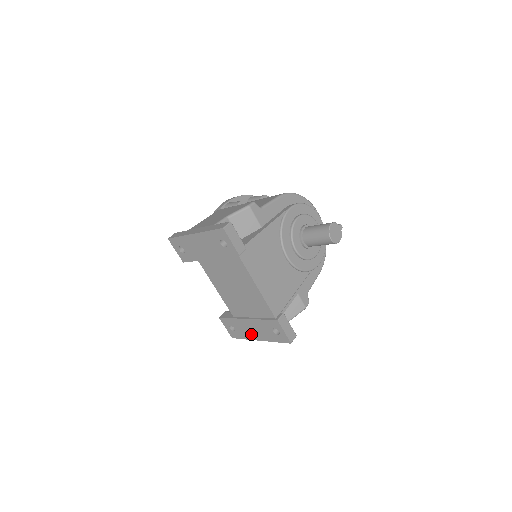
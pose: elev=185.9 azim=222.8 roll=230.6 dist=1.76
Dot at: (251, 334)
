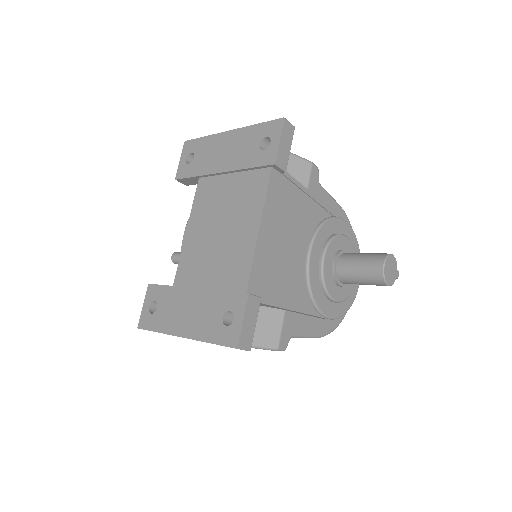
Dot at: (177, 321)
